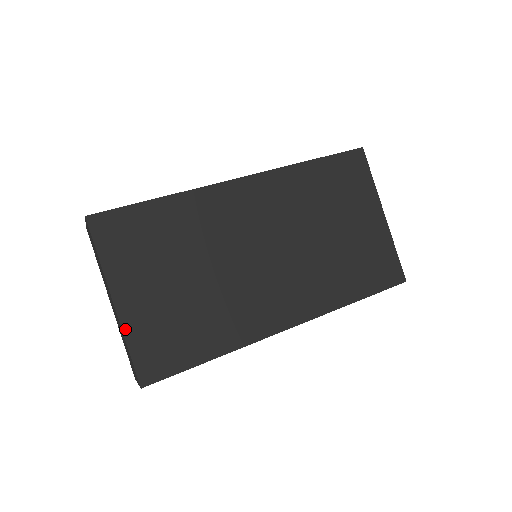
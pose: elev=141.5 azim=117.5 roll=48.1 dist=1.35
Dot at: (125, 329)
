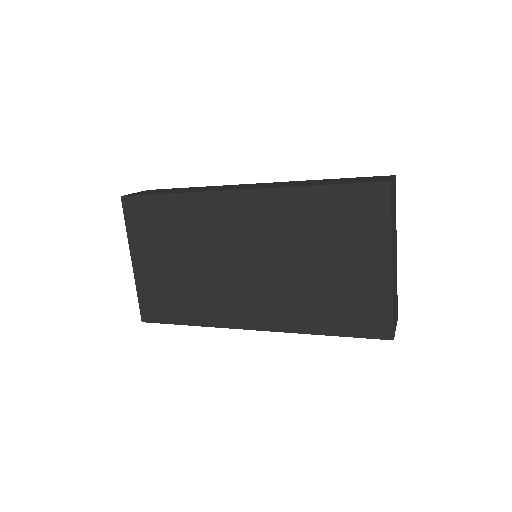
Dot at: (137, 281)
